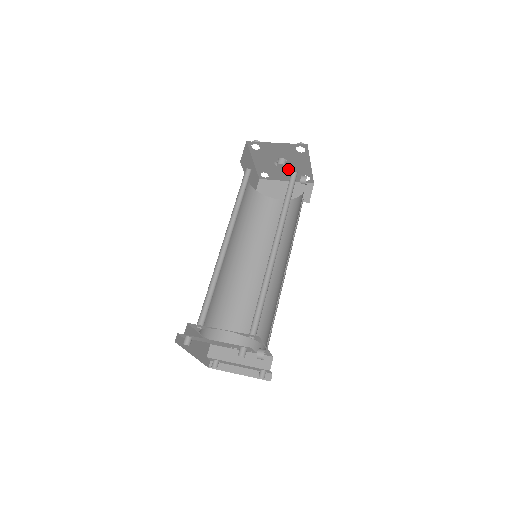
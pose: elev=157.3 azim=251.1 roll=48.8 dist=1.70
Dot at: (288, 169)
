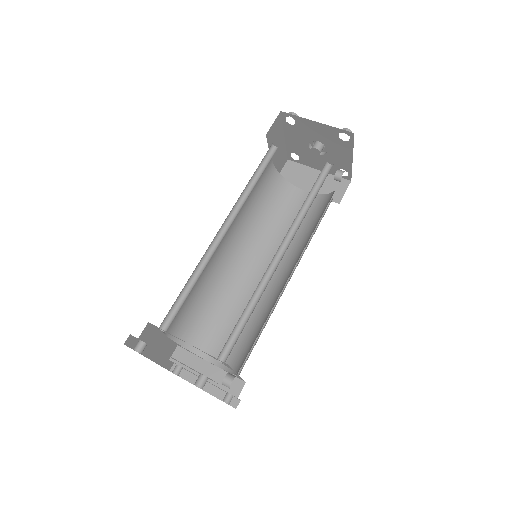
Dot at: (324, 157)
